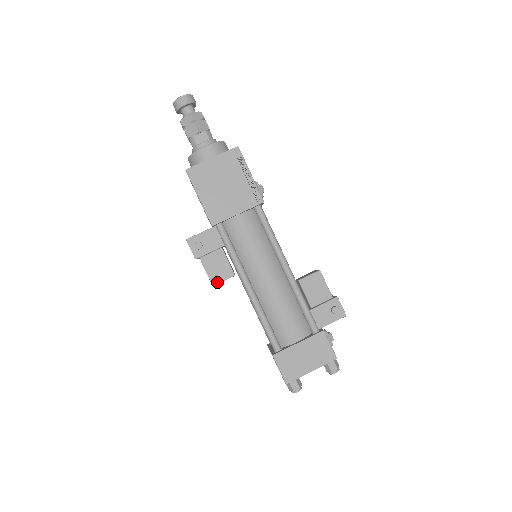
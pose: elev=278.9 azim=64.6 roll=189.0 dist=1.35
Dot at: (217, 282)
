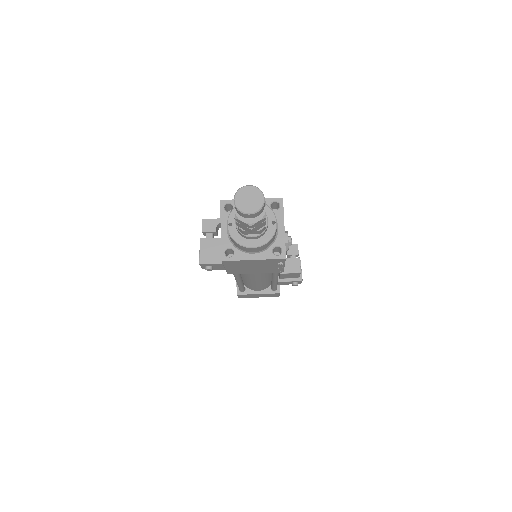
Dot at: occluded
